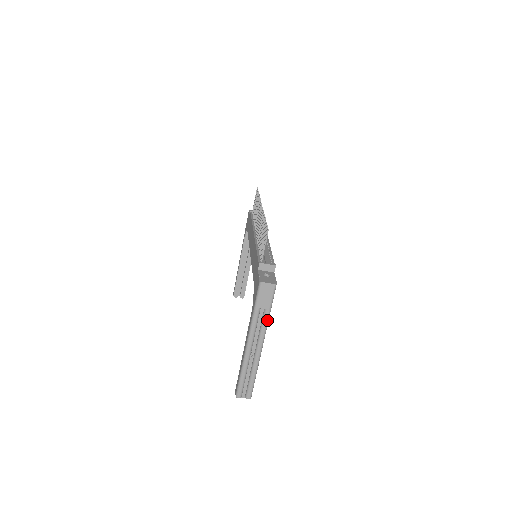
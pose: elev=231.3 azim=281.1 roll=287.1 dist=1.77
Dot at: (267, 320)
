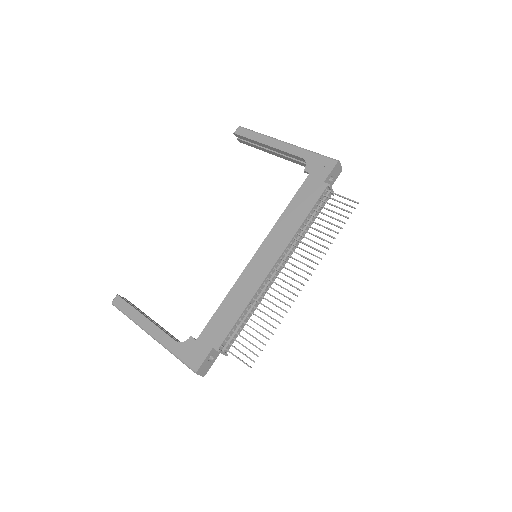
Dot at: occluded
